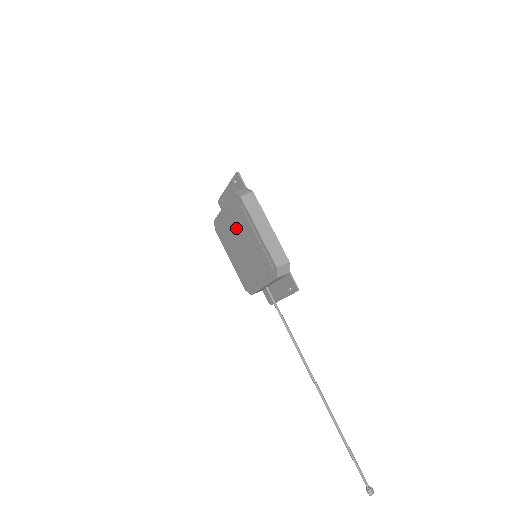
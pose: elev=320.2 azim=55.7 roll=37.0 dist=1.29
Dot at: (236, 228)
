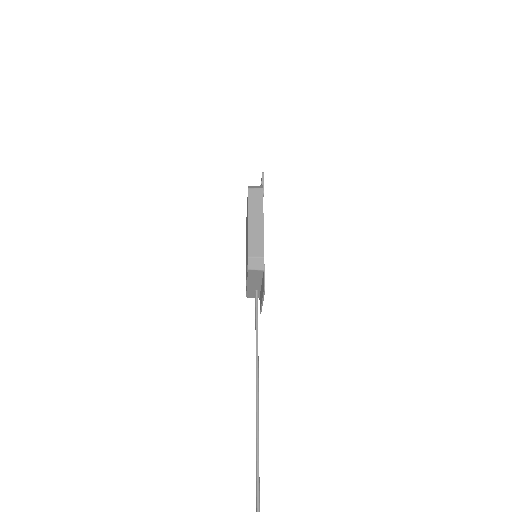
Dot at: occluded
